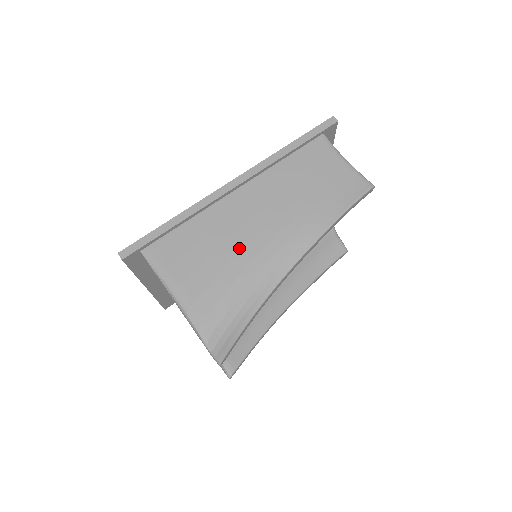
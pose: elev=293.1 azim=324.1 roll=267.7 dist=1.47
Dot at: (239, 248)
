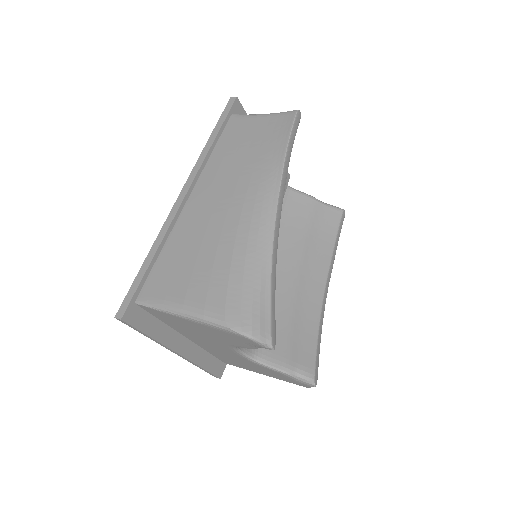
Dot at: (218, 235)
